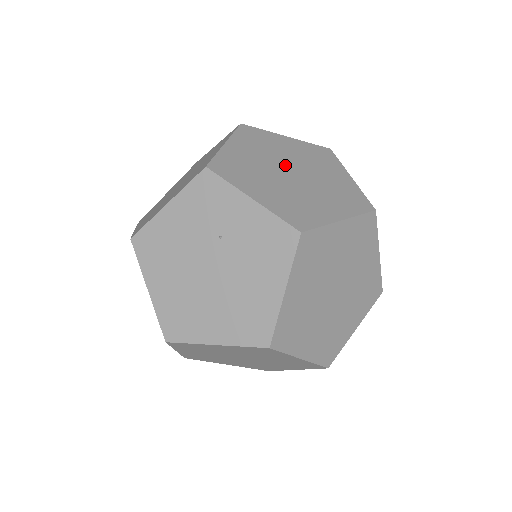
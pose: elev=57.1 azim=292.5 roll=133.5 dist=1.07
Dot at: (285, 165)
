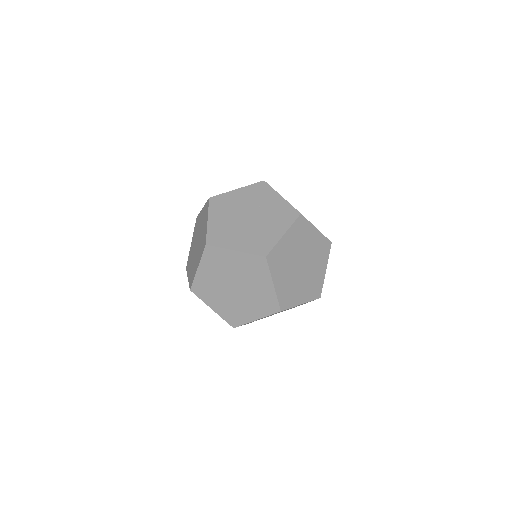
Dot at: occluded
